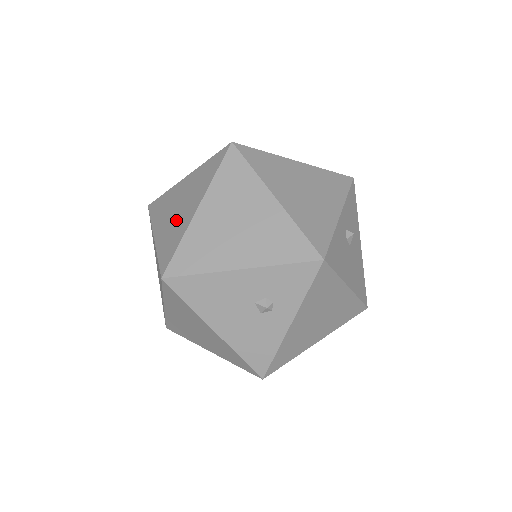
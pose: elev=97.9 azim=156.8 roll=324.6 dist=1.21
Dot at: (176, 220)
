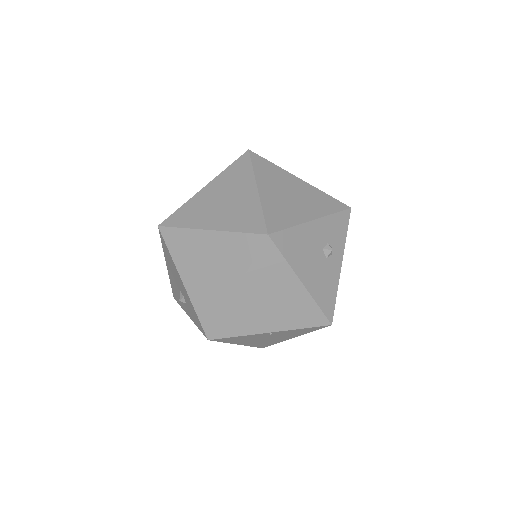
Dot at: (233, 206)
